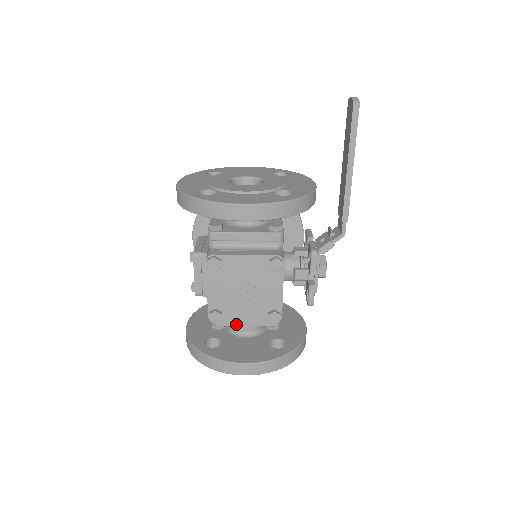
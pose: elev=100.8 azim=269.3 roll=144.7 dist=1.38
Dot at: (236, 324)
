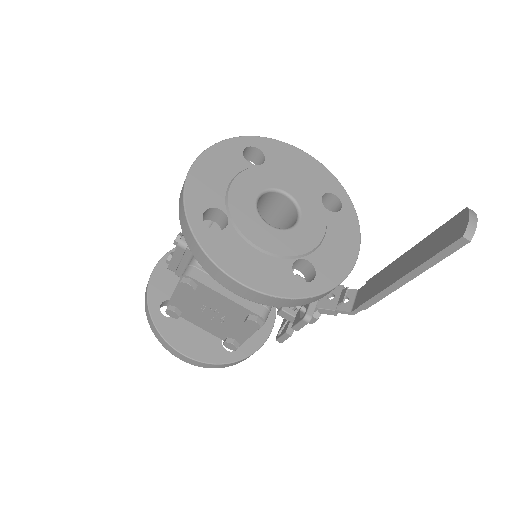
Dot at: occluded
